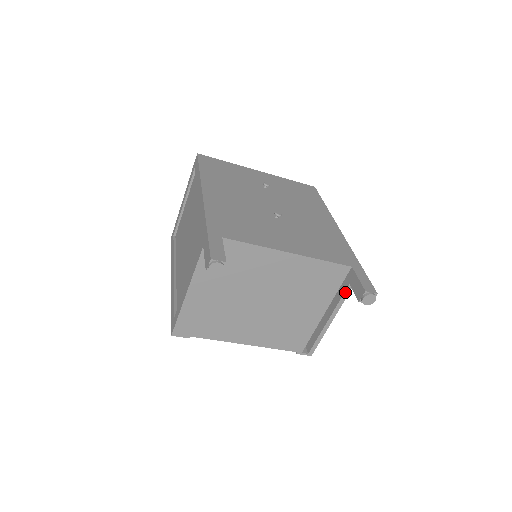
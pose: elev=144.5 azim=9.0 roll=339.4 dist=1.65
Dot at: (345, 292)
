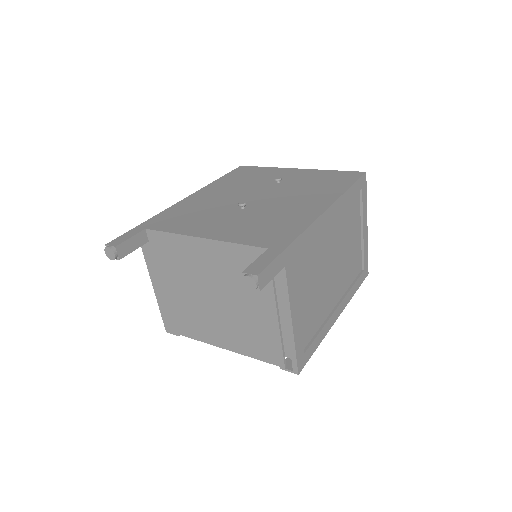
Dot at: (282, 284)
